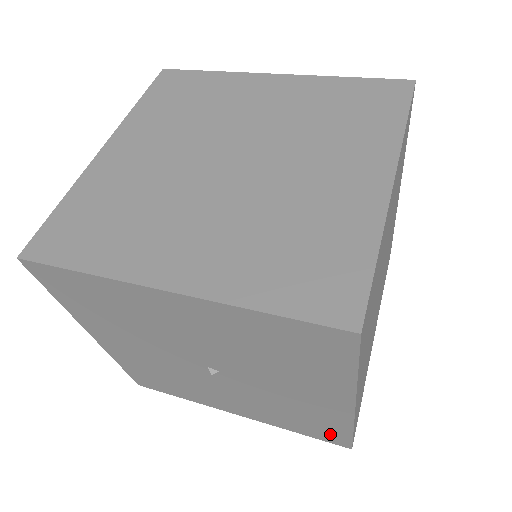
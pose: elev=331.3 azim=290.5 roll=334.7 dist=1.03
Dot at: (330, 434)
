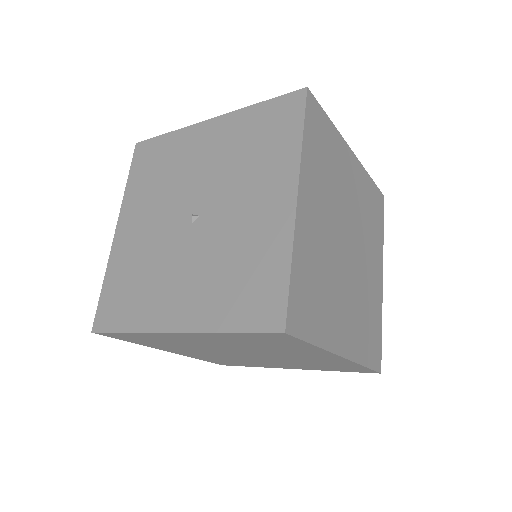
Dot at: (267, 297)
